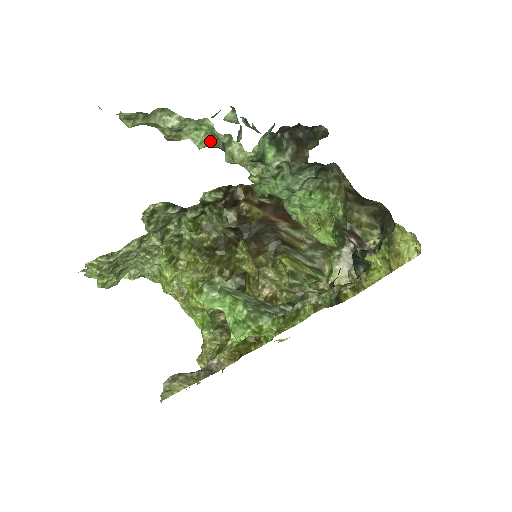
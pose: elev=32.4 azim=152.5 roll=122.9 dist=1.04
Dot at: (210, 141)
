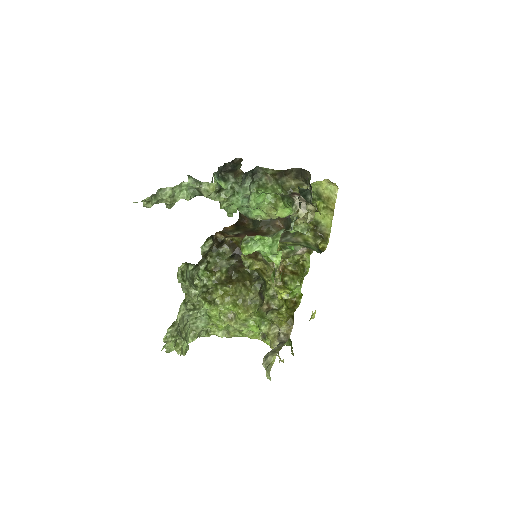
Dot at: (191, 194)
